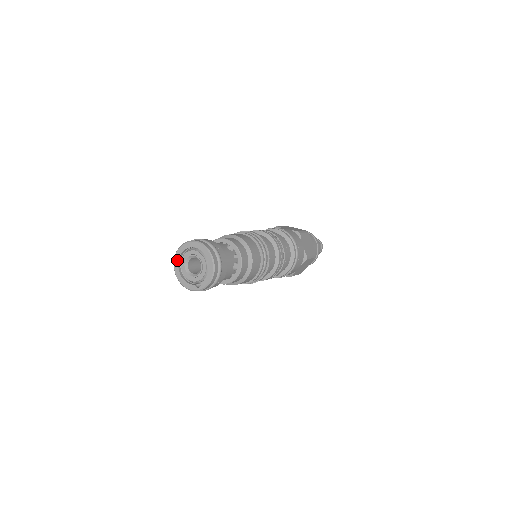
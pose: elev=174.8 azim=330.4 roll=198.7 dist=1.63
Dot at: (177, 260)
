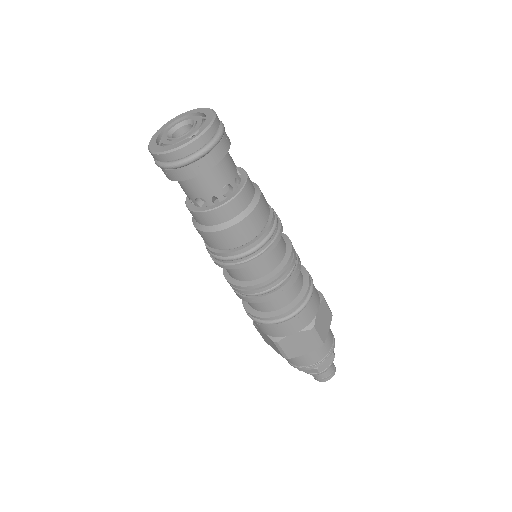
Dot at: (154, 141)
